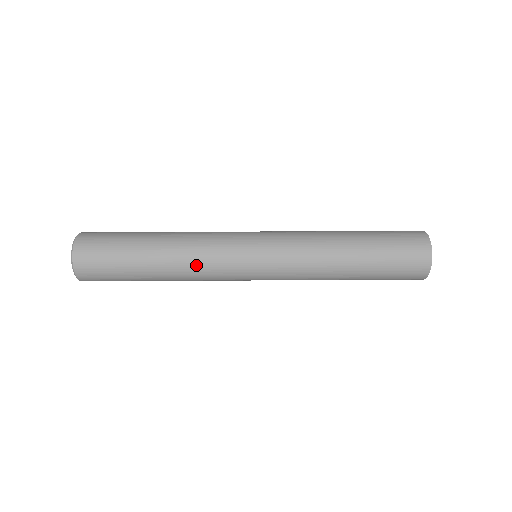
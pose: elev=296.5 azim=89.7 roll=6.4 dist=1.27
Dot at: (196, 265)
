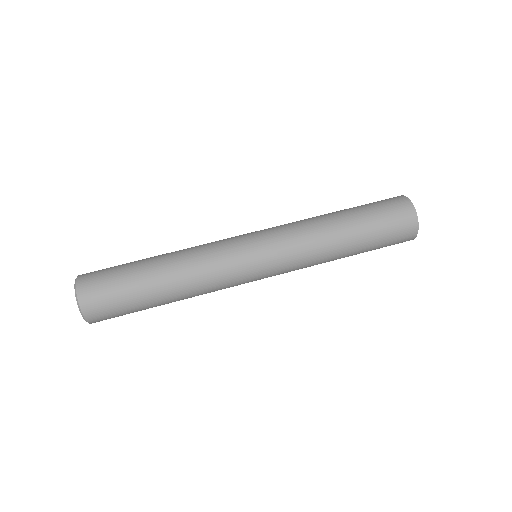
Dot at: (207, 291)
